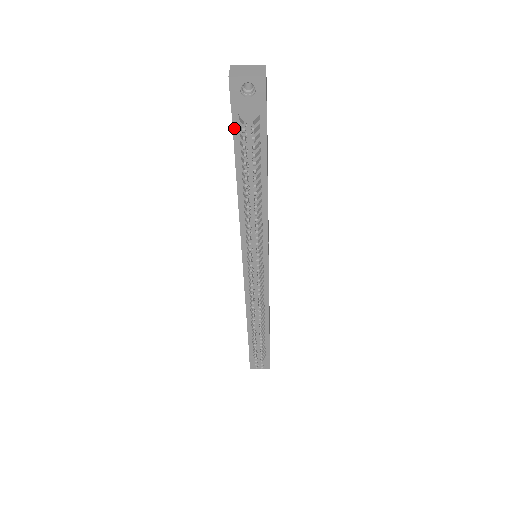
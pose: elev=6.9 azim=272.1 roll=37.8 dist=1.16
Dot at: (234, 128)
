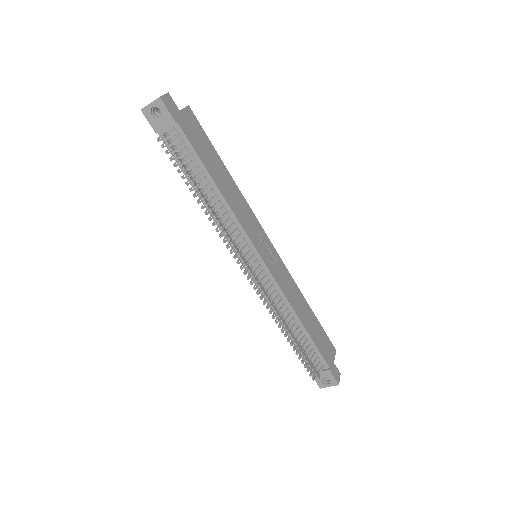
Dot at: occluded
